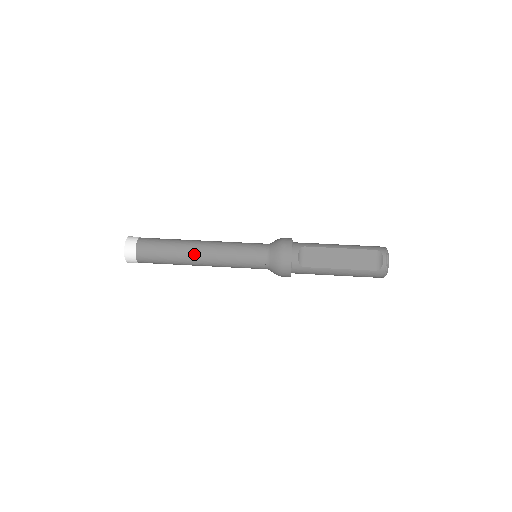
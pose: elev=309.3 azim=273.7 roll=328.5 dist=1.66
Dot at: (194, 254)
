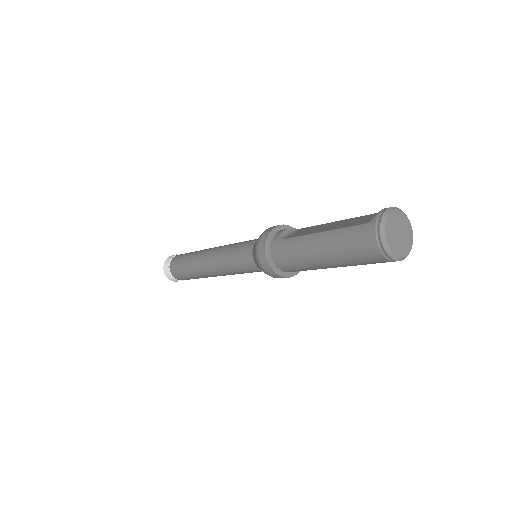
Dot at: (206, 251)
